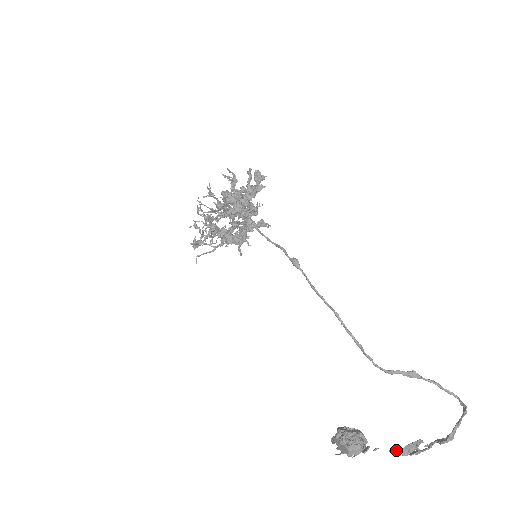
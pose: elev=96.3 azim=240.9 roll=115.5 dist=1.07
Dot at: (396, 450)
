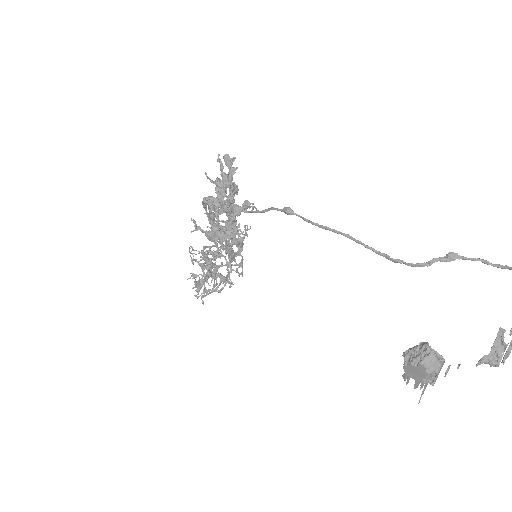
Dot at: (482, 359)
